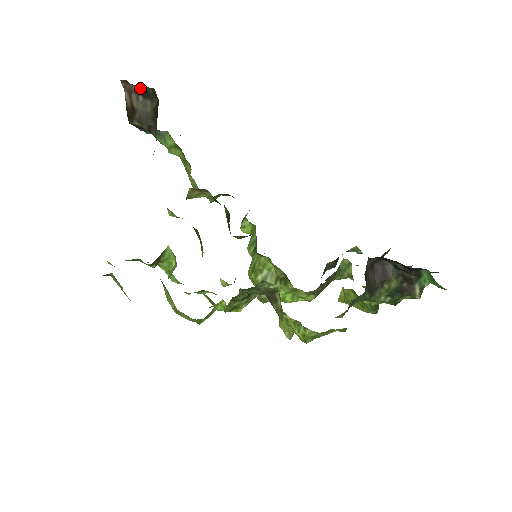
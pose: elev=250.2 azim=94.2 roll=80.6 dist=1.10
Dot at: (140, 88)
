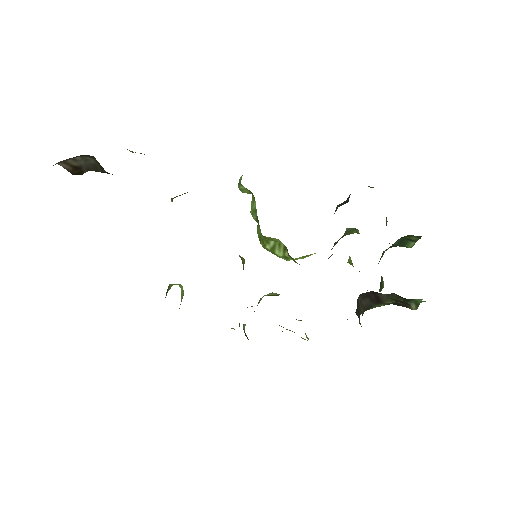
Dot at: occluded
